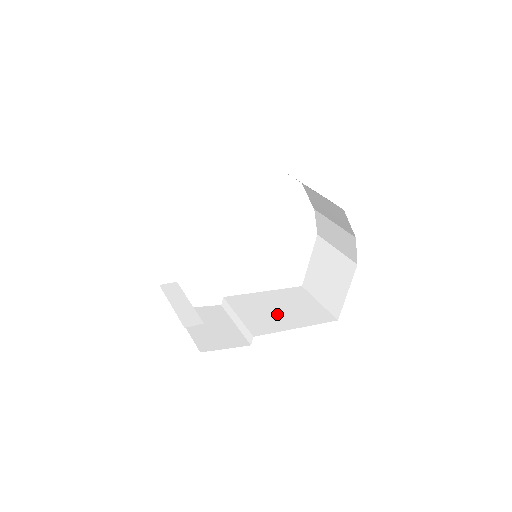
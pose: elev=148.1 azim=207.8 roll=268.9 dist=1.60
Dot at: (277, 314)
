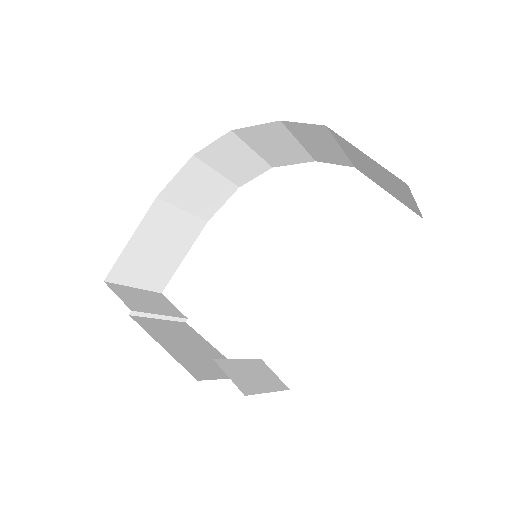
Dot at: occluded
